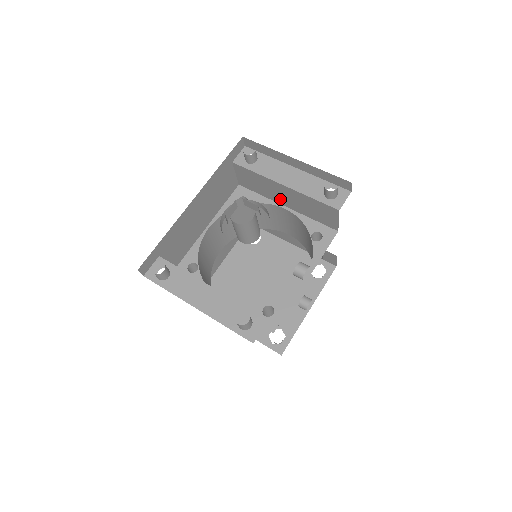
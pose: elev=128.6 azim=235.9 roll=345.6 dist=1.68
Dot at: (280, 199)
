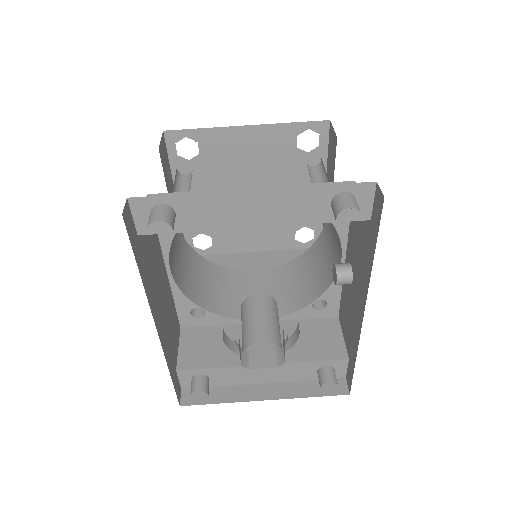
Dot at: occluded
